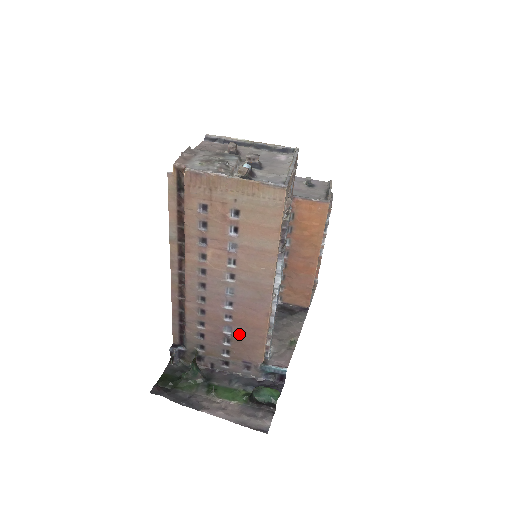
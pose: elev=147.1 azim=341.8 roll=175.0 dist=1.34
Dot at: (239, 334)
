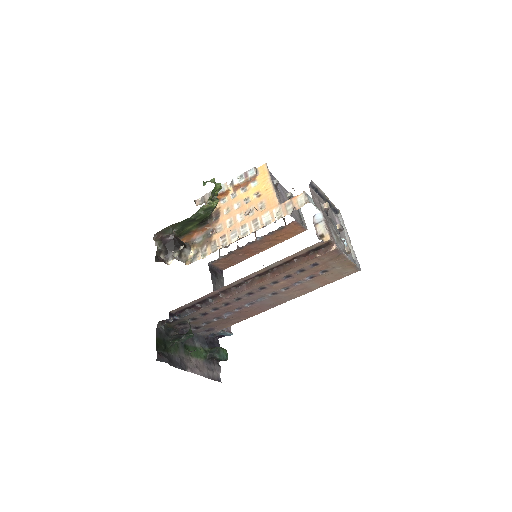
Dot at: (232, 317)
